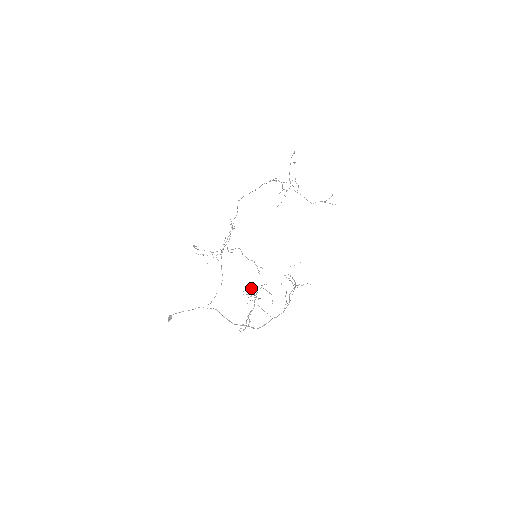
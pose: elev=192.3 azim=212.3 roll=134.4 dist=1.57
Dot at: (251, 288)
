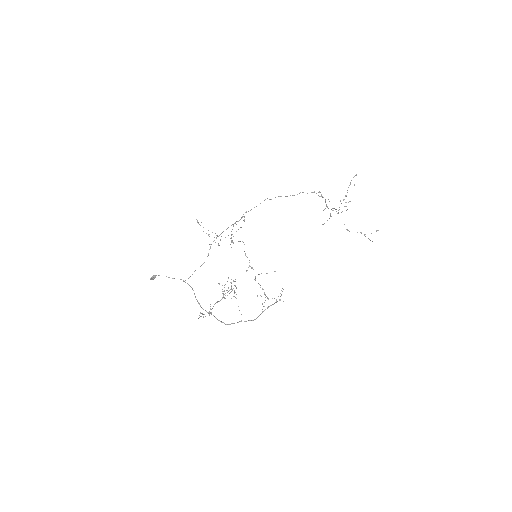
Dot at: occluded
